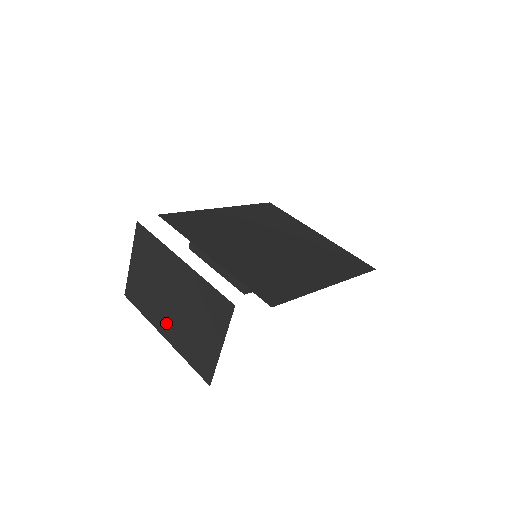
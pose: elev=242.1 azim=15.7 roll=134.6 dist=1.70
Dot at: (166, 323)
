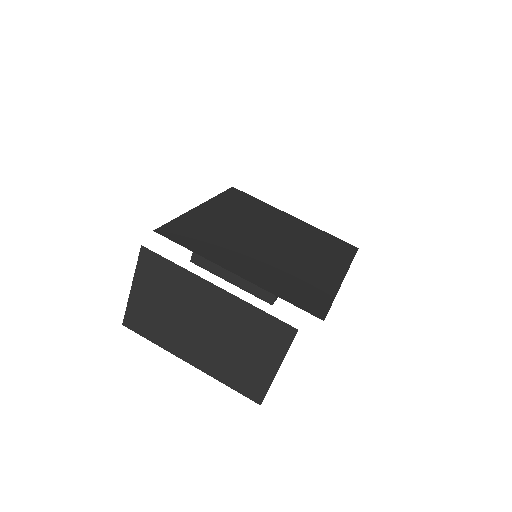
Dot at: (193, 350)
